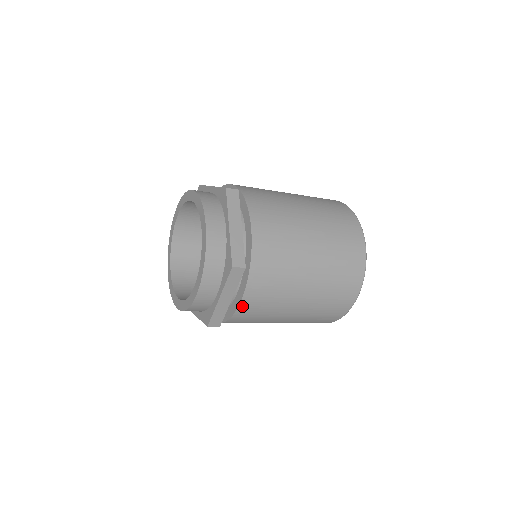
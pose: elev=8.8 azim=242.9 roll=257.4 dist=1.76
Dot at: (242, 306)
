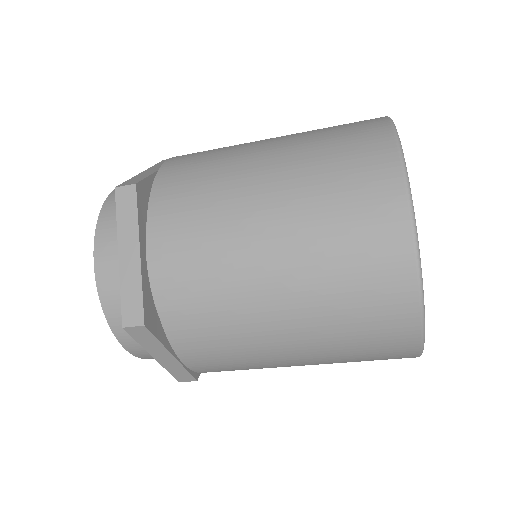
Dot at: (192, 365)
